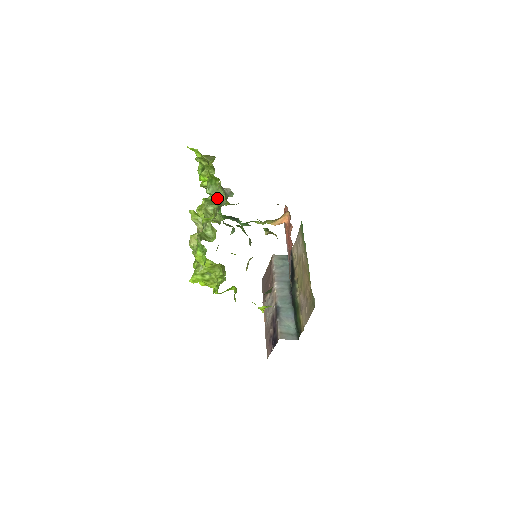
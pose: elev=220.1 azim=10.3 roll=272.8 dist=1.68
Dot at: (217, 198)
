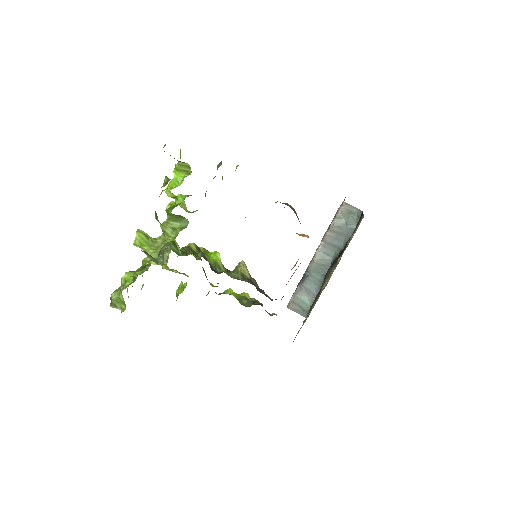
Dot at: occluded
